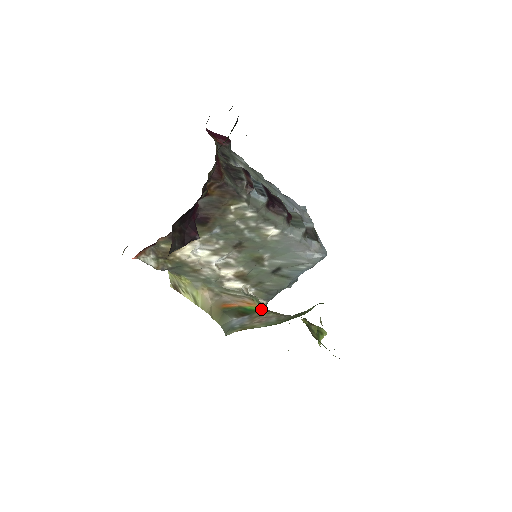
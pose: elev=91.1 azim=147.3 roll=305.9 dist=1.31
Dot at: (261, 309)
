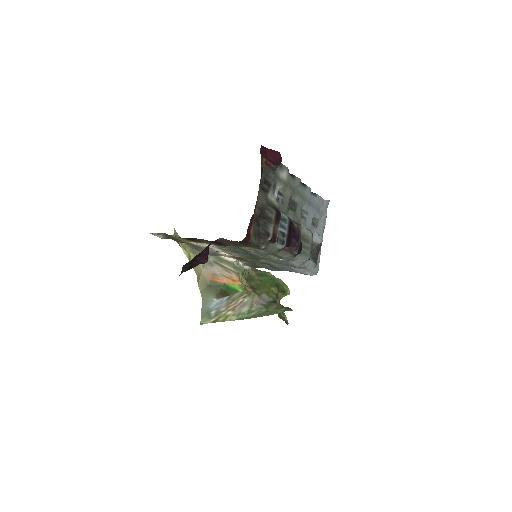
Dot at: (241, 289)
